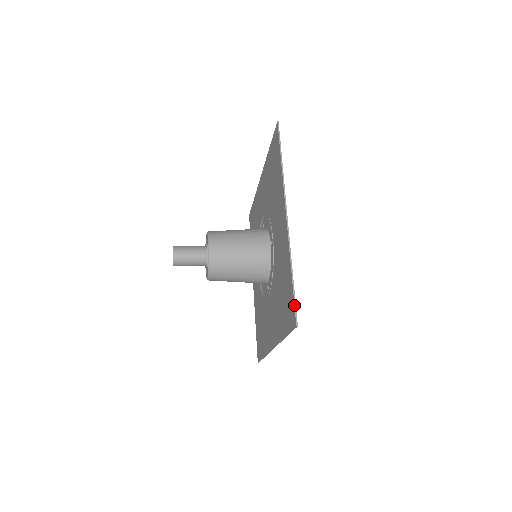
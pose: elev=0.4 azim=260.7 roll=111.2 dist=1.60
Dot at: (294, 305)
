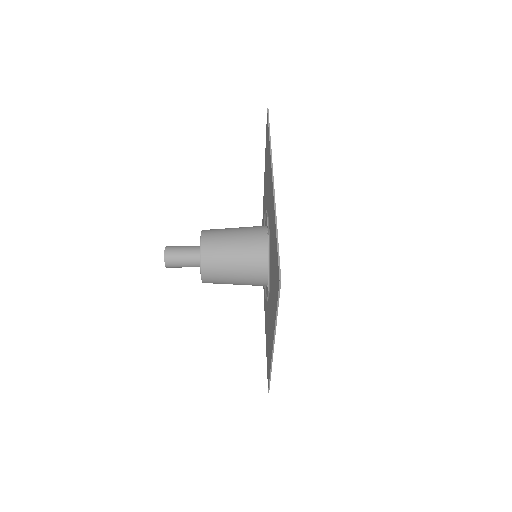
Dot at: (268, 386)
